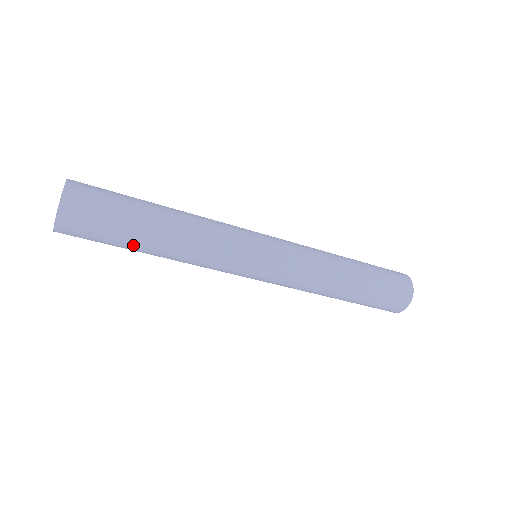
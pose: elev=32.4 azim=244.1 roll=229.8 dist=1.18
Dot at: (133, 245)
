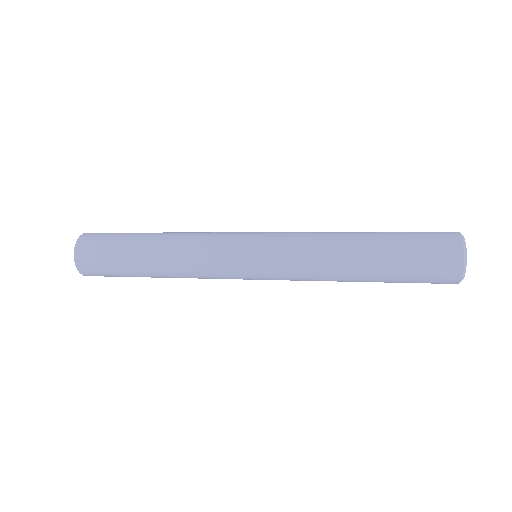
Dot at: occluded
